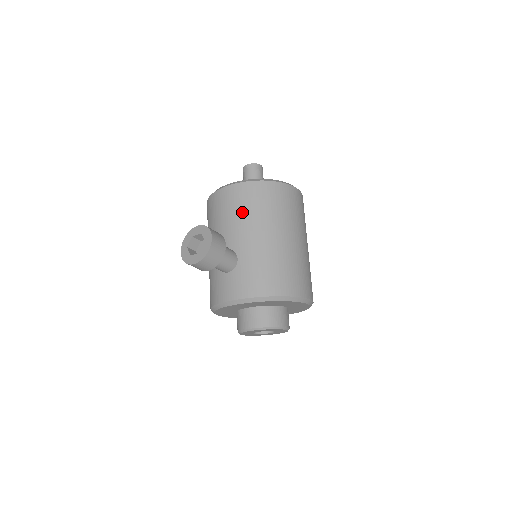
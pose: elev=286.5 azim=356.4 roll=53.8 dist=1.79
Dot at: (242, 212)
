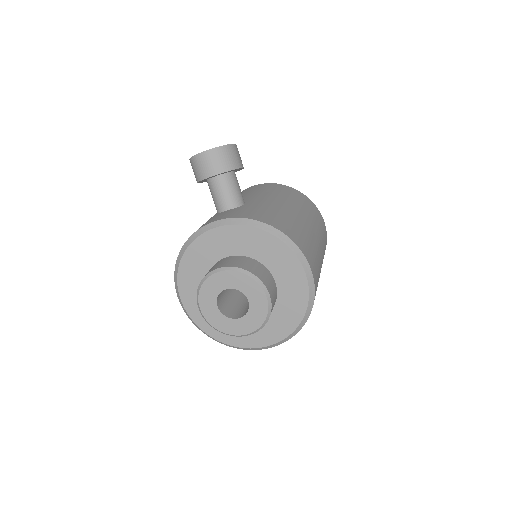
Dot at: (266, 190)
